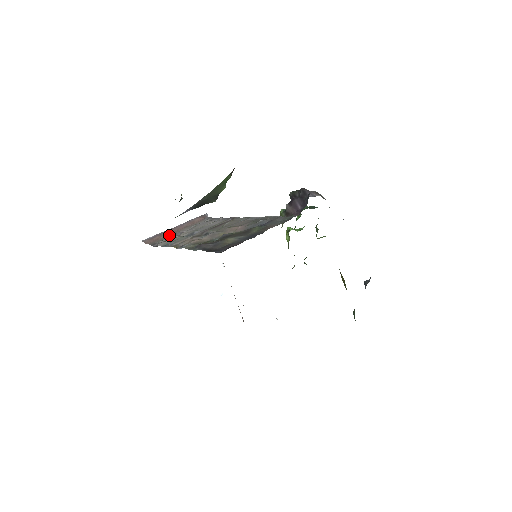
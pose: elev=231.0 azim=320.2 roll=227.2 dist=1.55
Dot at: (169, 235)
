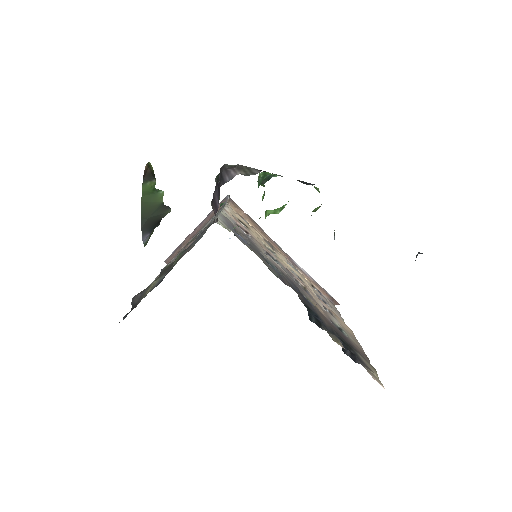
Dot at: (185, 245)
